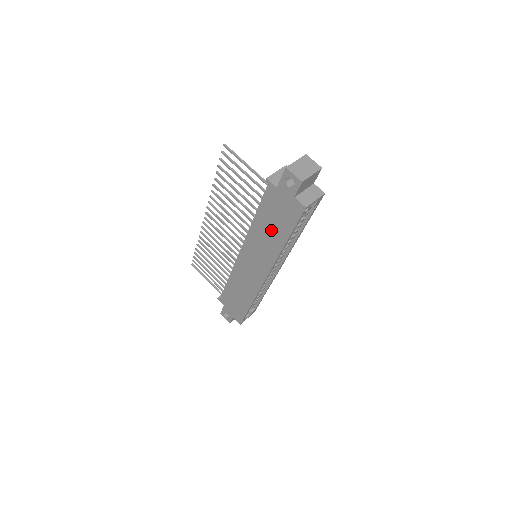
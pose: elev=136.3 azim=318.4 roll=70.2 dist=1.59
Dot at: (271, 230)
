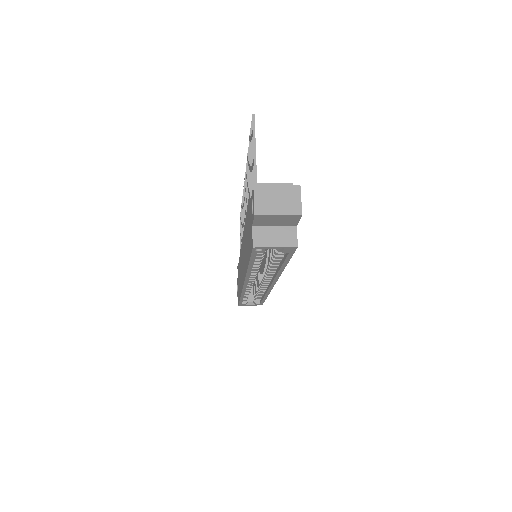
Dot at: occluded
